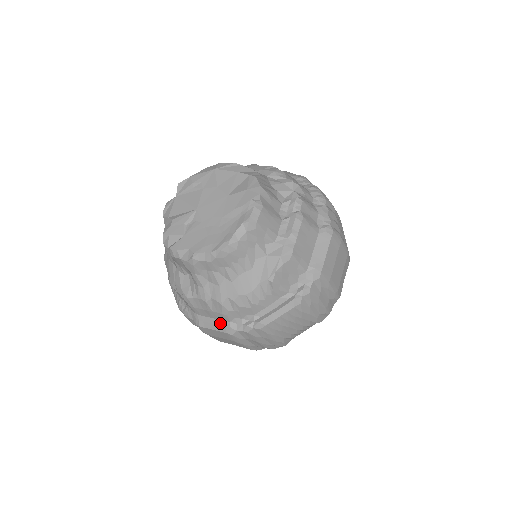
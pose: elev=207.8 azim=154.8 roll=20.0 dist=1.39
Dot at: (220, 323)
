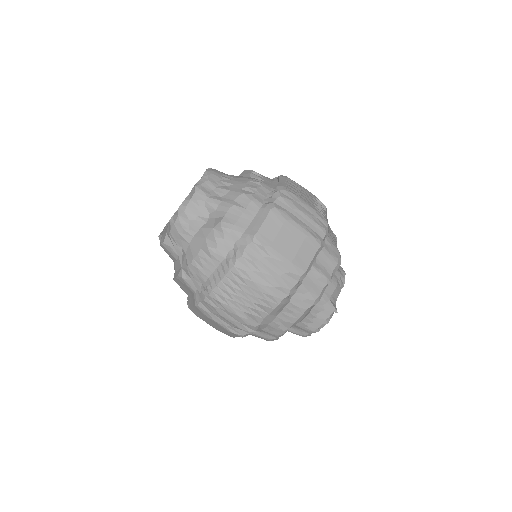
Dot at: (260, 213)
